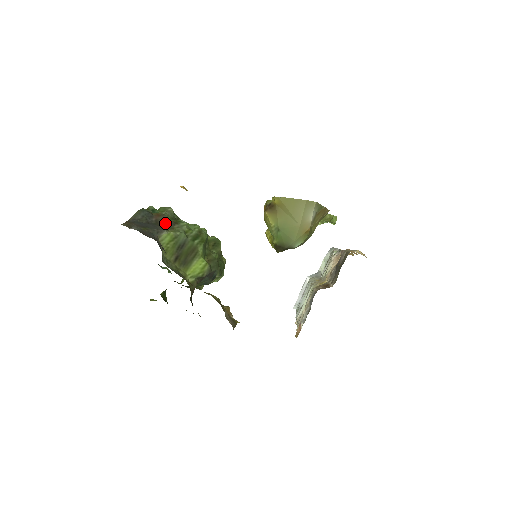
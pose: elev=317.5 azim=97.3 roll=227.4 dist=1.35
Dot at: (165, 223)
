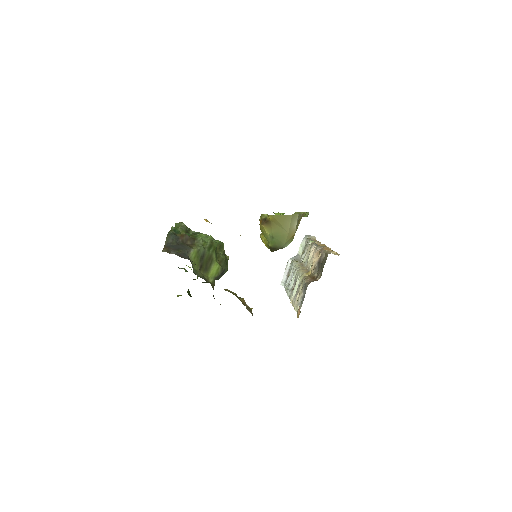
Dot at: (188, 241)
